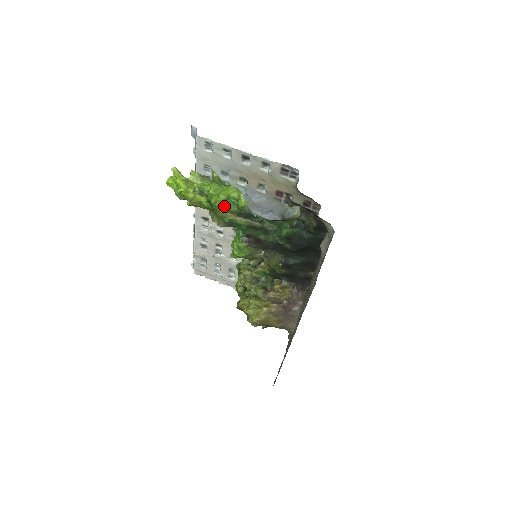
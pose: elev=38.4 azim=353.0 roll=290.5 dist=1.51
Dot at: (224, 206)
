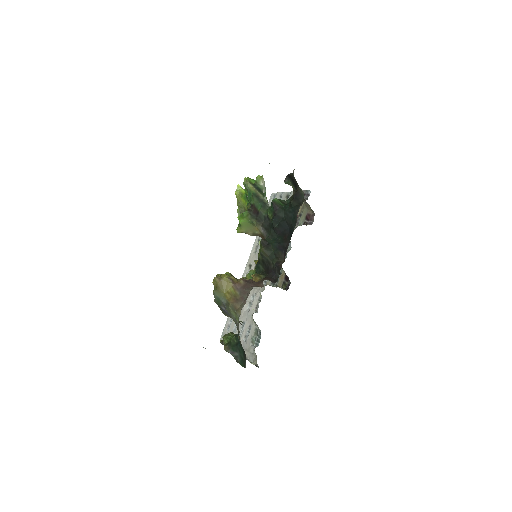
Dot at: (248, 178)
